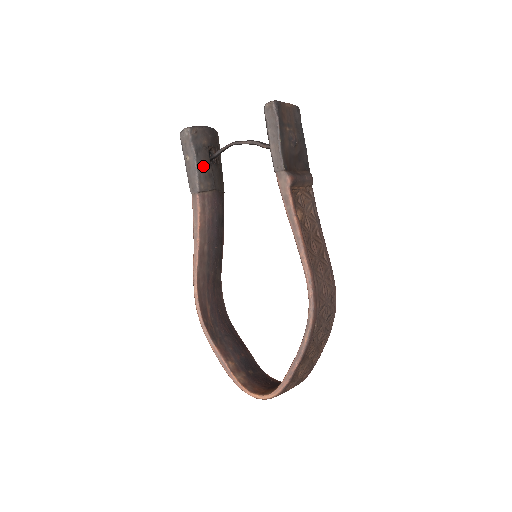
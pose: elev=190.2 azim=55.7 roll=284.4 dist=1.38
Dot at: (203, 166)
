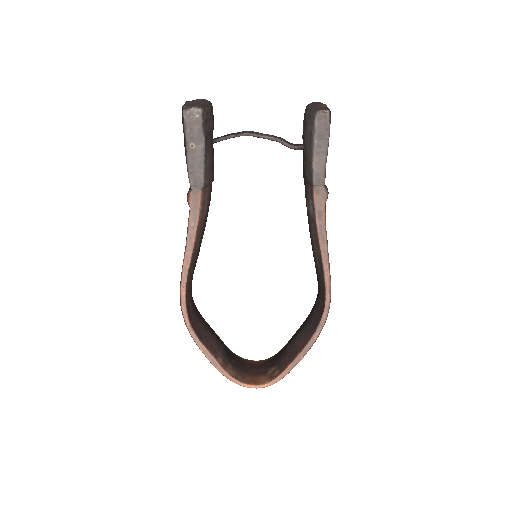
Dot at: (209, 156)
